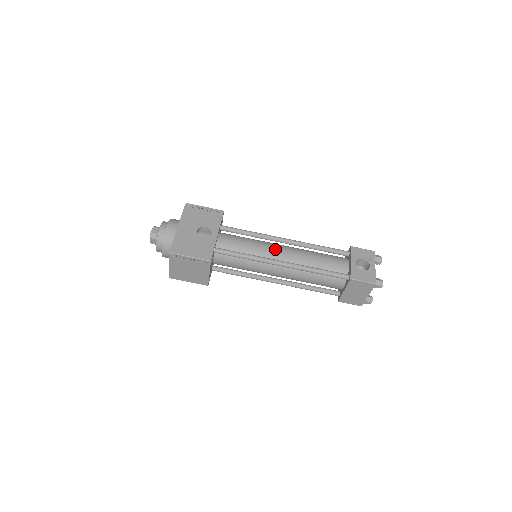
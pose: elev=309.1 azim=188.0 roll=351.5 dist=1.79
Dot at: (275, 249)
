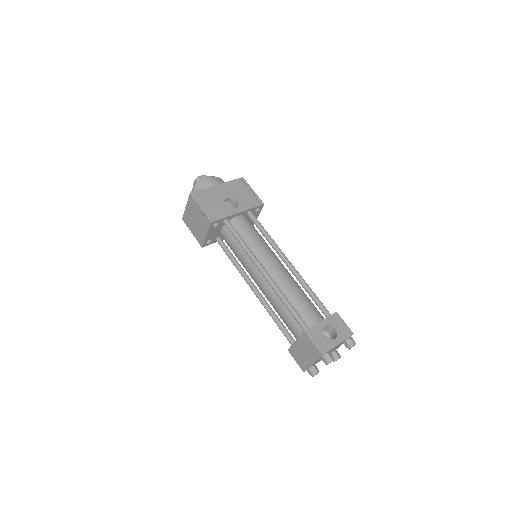
Dot at: (272, 259)
